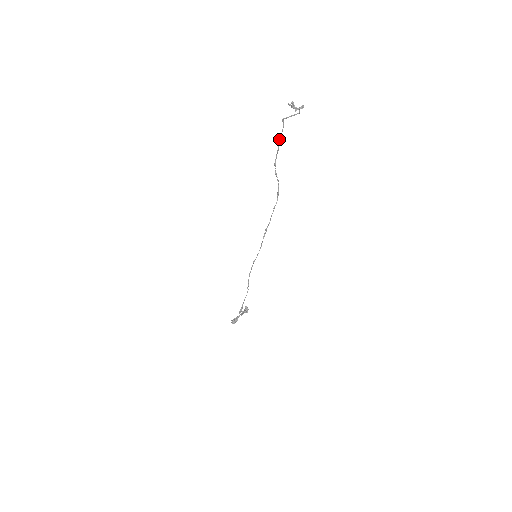
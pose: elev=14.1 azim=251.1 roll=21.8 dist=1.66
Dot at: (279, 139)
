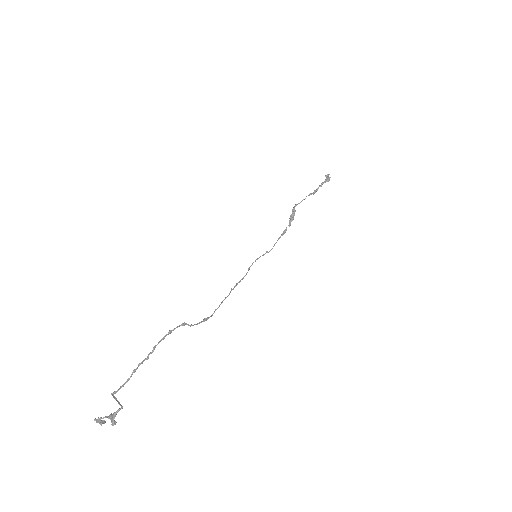
Dot at: (138, 364)
